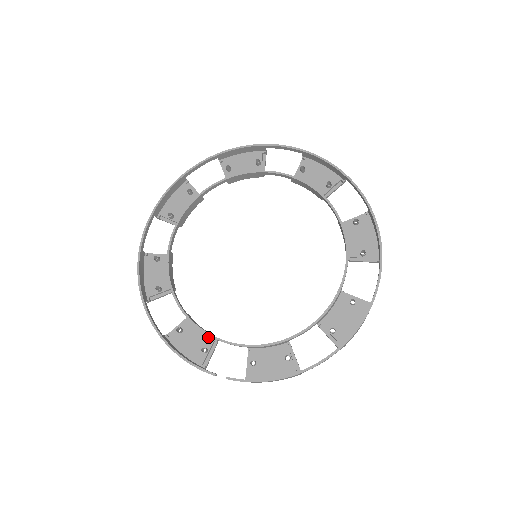
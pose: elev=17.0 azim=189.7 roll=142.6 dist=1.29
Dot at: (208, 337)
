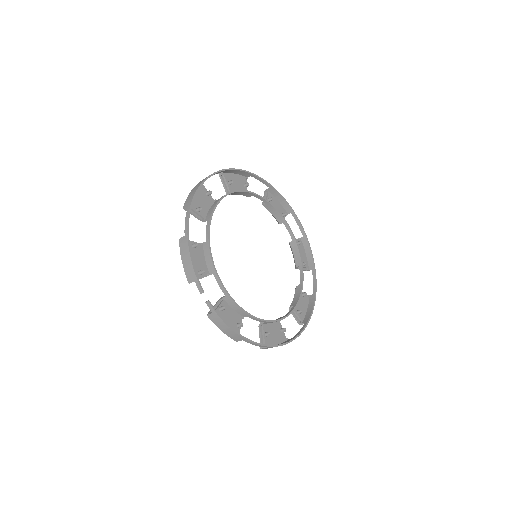
Dot at: (206, 267)
